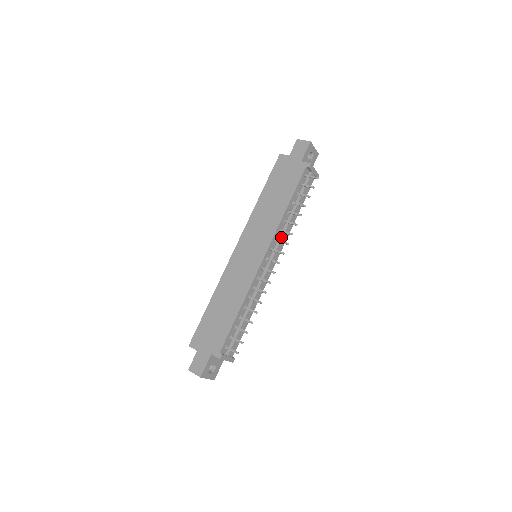
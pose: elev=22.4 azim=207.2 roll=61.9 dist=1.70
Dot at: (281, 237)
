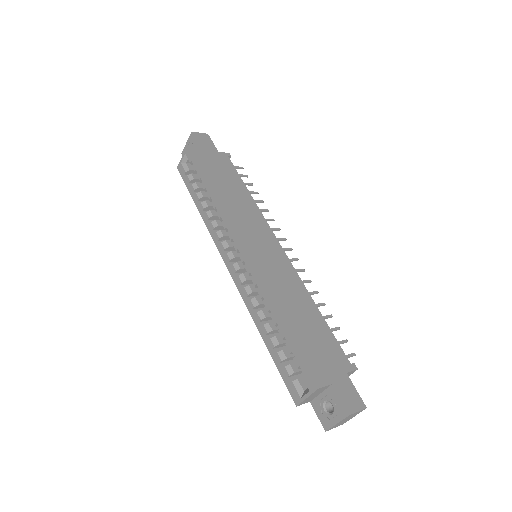
Dot at: occluded
